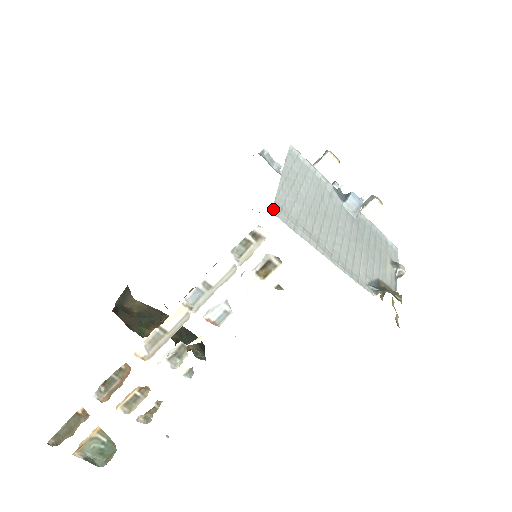
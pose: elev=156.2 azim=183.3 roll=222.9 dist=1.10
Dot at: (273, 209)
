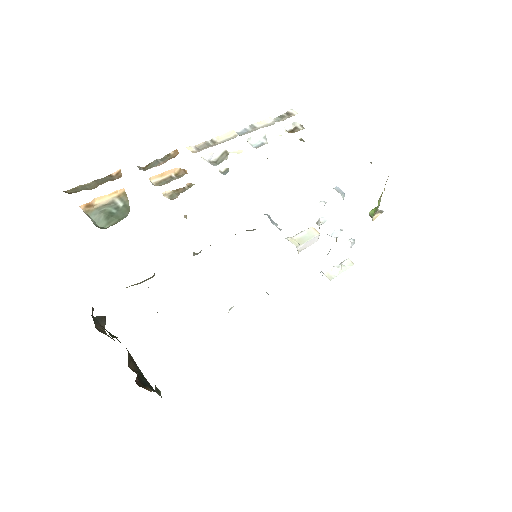
Dot at: occluded
